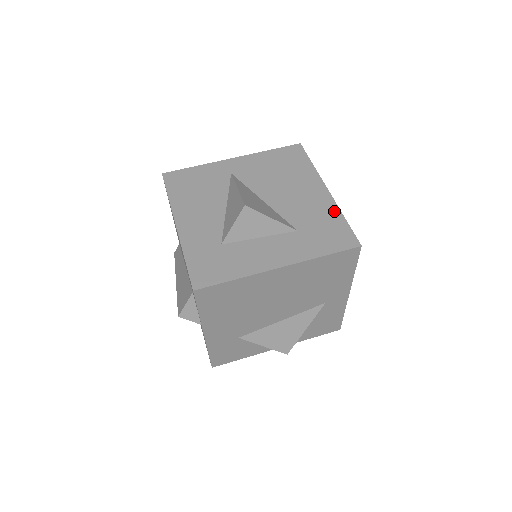
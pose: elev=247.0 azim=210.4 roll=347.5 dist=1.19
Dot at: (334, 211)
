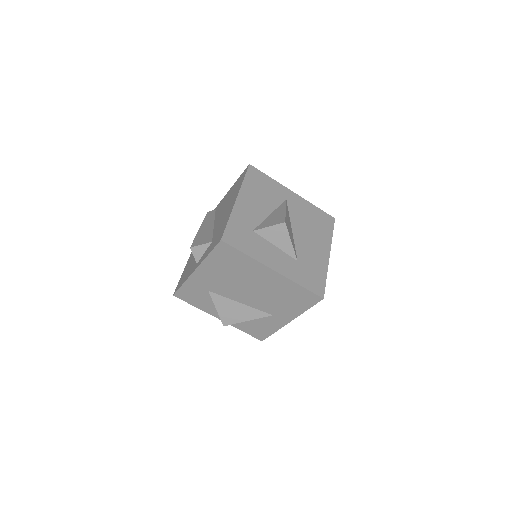
Dot at: (324, 269)
